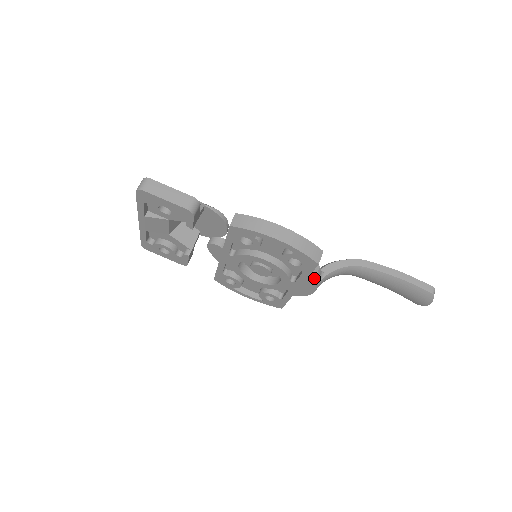
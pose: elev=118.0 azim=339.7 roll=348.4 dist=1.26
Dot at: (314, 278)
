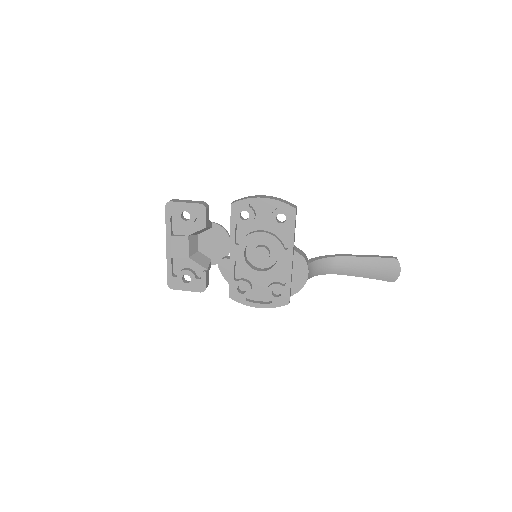
Dot at: (303, 255)
